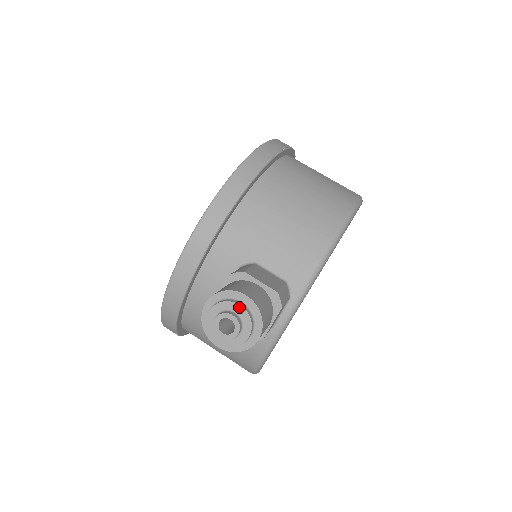
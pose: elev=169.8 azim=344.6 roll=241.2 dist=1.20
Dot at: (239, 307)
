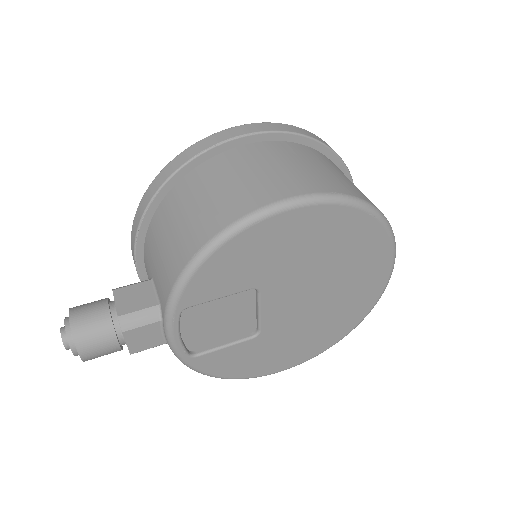
Dot at: (65, 326)
